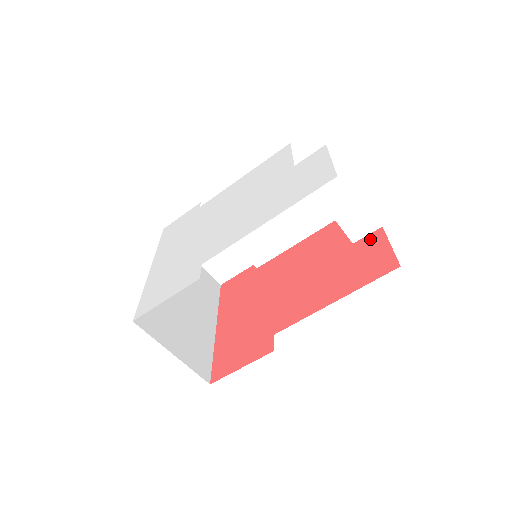
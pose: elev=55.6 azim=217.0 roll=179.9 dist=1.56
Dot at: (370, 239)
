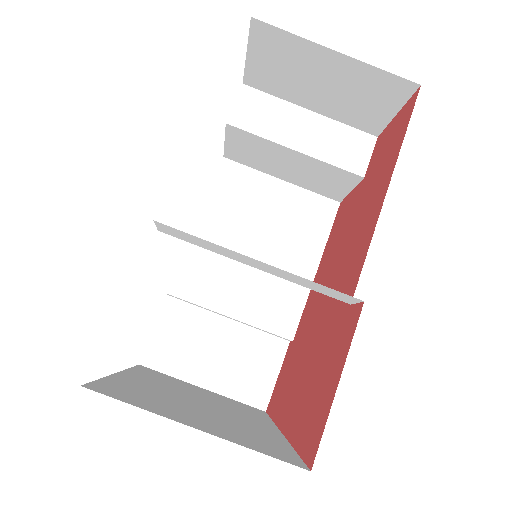
Dot at: (375, 150)
